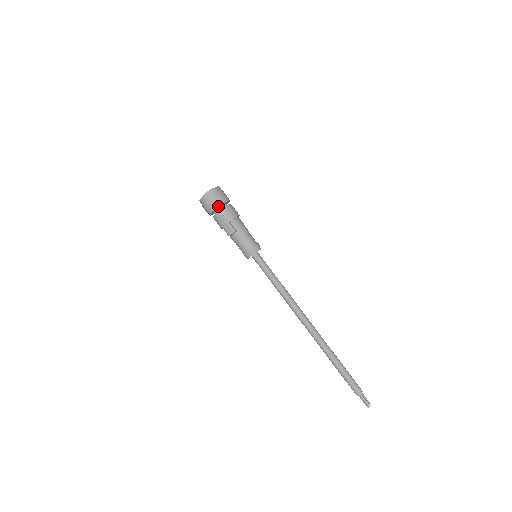
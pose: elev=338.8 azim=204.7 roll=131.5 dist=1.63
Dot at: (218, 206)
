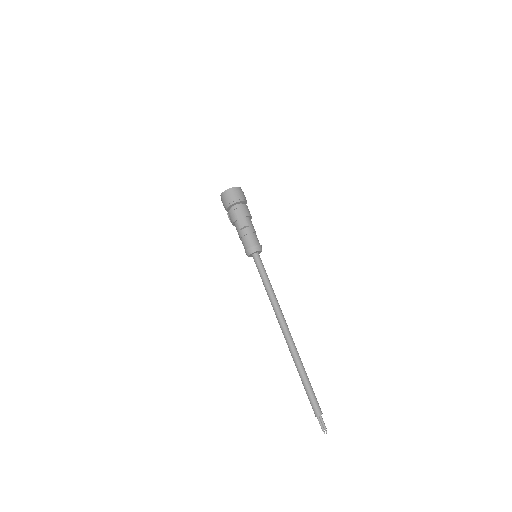
Dot at: (240, 200)
